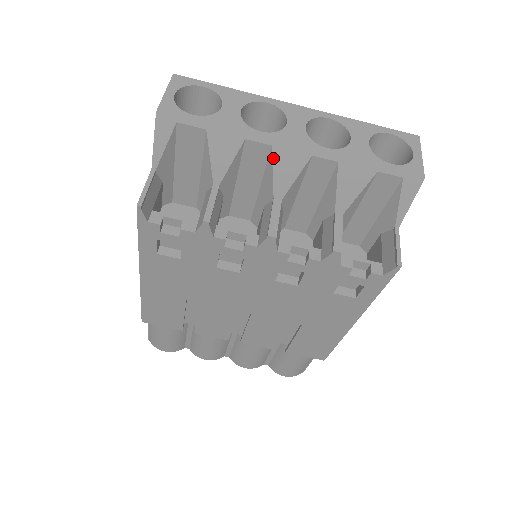
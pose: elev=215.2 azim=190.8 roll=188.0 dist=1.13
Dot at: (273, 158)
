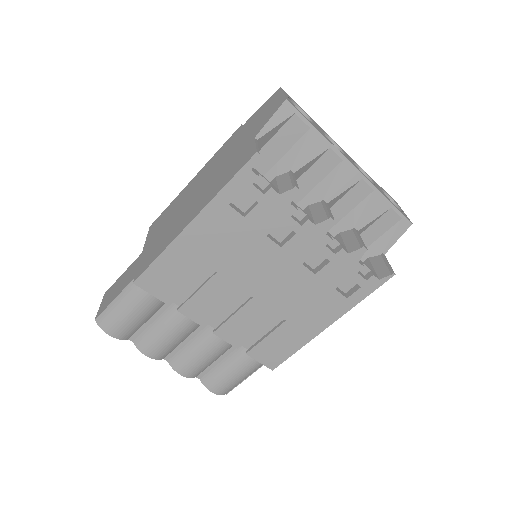
Dot at: (339, 169)
